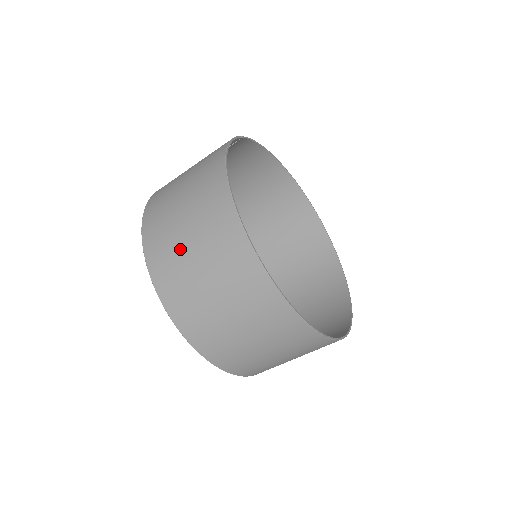
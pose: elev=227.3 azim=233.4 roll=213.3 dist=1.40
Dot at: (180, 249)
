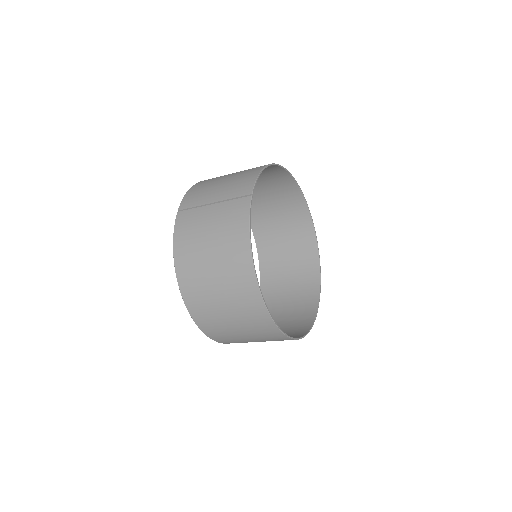
Dot at: (219, 314)
